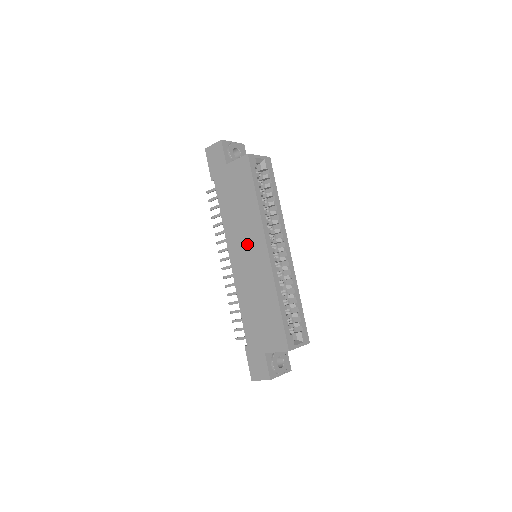
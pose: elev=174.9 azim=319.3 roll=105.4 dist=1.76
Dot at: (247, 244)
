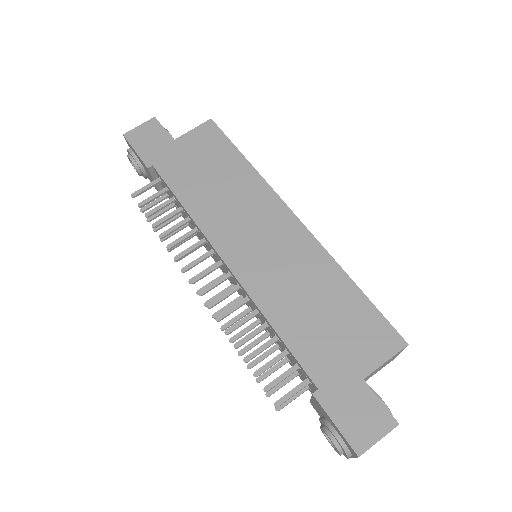
Dot at: (252, 223)
